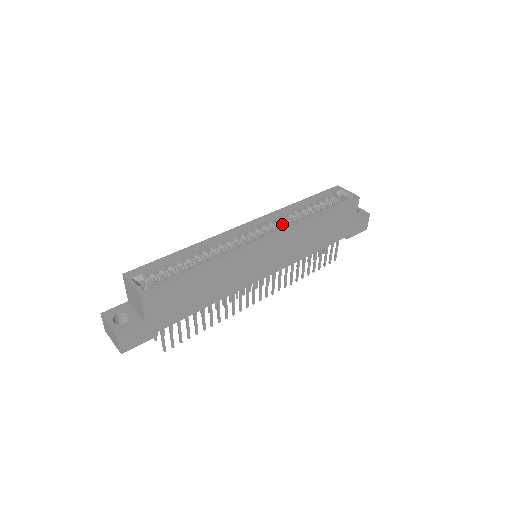
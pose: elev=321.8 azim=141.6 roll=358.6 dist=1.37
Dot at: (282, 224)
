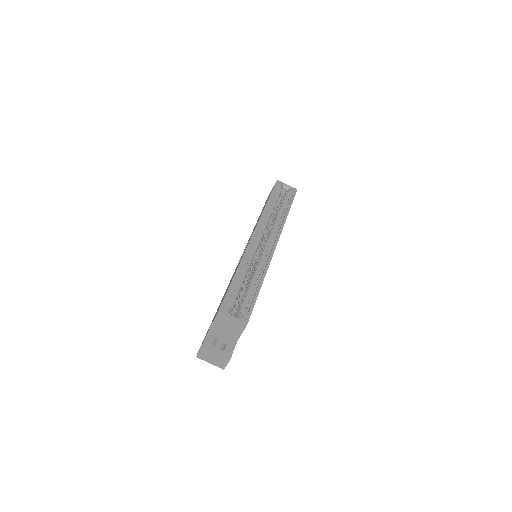
Dot at: (267, 226)
